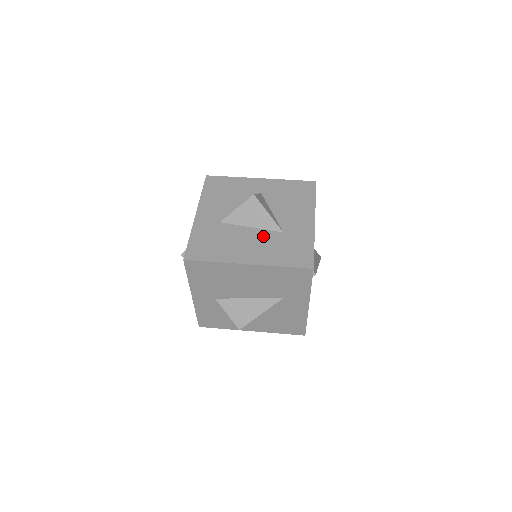
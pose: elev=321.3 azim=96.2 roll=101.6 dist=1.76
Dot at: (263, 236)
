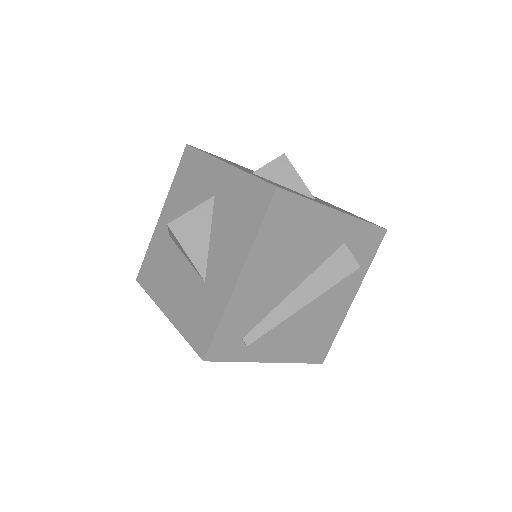
Dot at: (188, 278)
